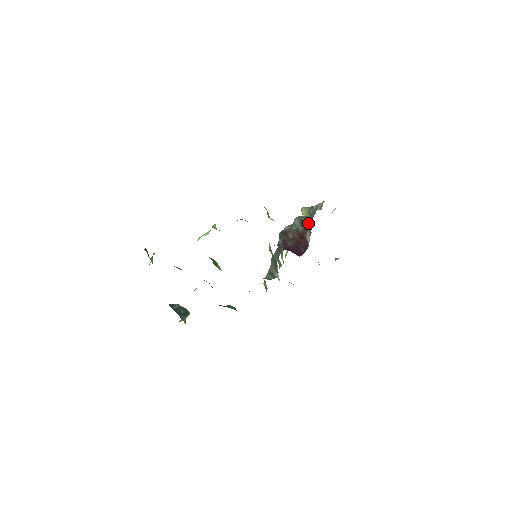
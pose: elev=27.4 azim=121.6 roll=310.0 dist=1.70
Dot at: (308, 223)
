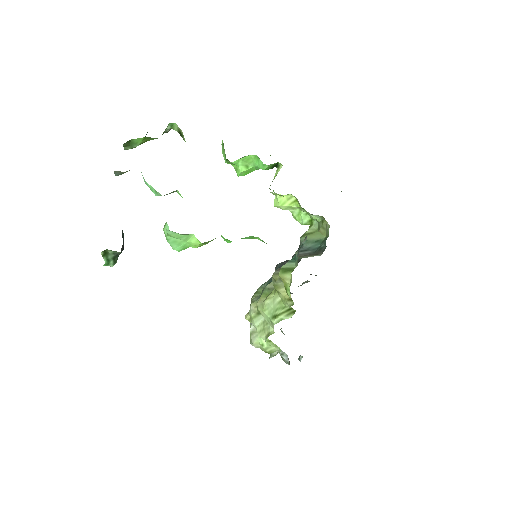
Dot at: occluded
